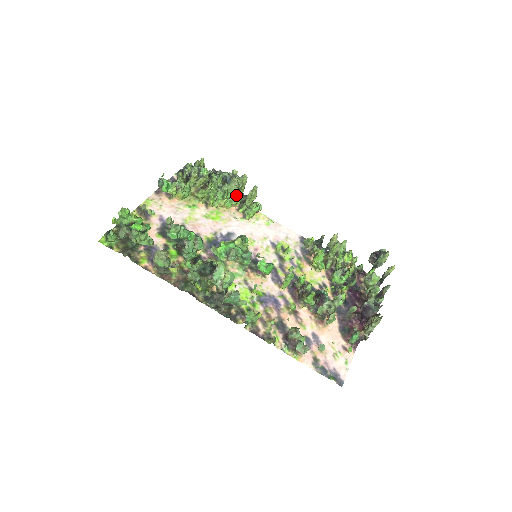
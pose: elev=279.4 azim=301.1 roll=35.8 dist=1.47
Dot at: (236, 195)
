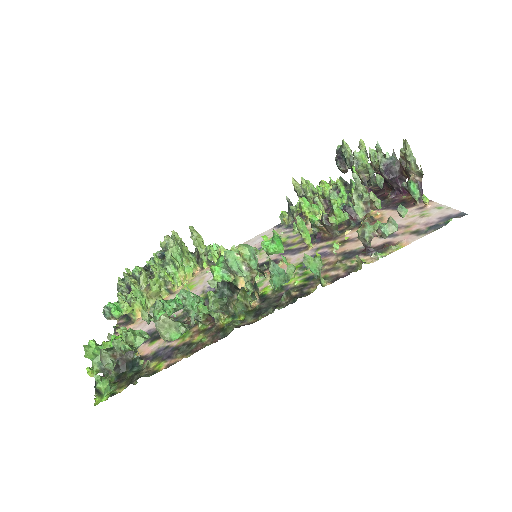
Dot at: (185, 257)
